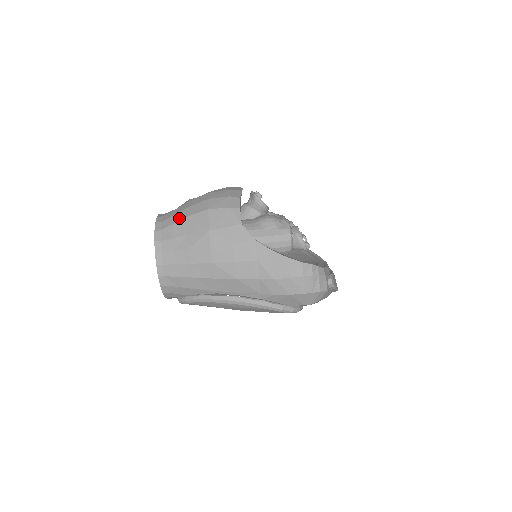
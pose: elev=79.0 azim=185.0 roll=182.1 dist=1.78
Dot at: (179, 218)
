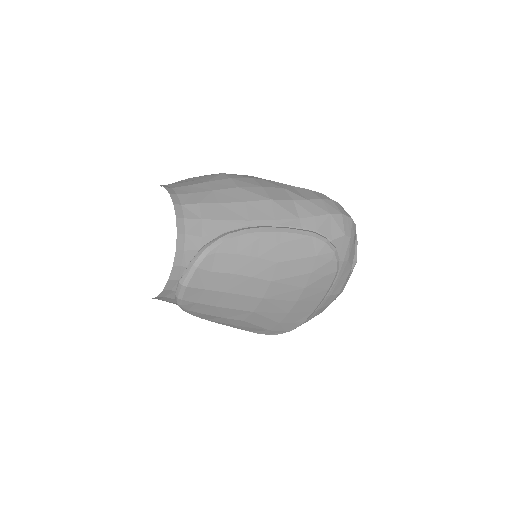
Dot at: occluded
